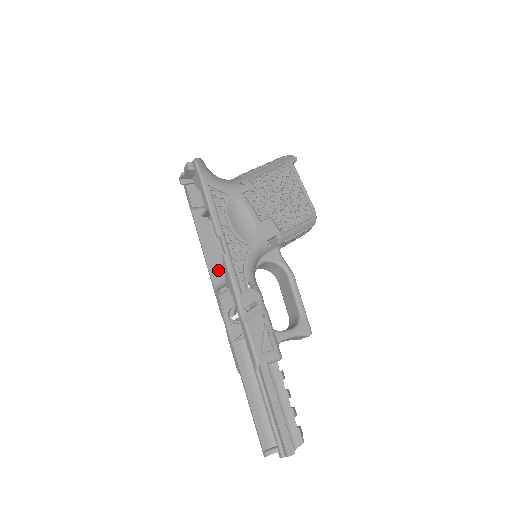
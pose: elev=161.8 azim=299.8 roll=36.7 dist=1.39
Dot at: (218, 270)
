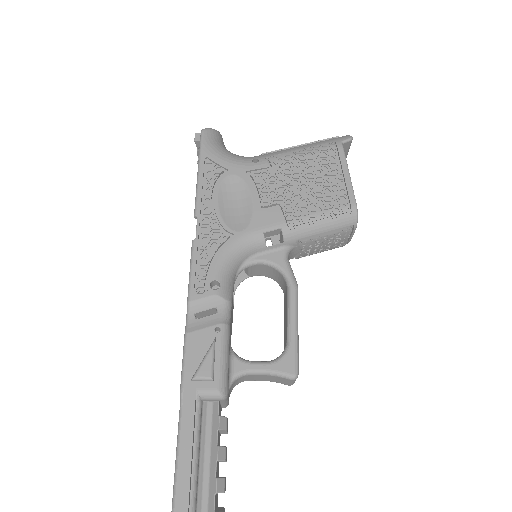
Dot at: occluded
